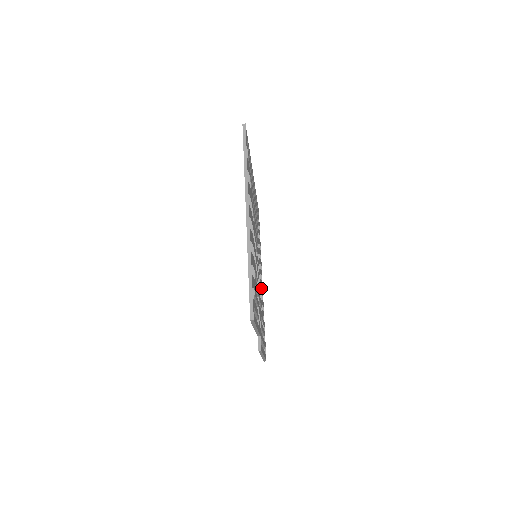
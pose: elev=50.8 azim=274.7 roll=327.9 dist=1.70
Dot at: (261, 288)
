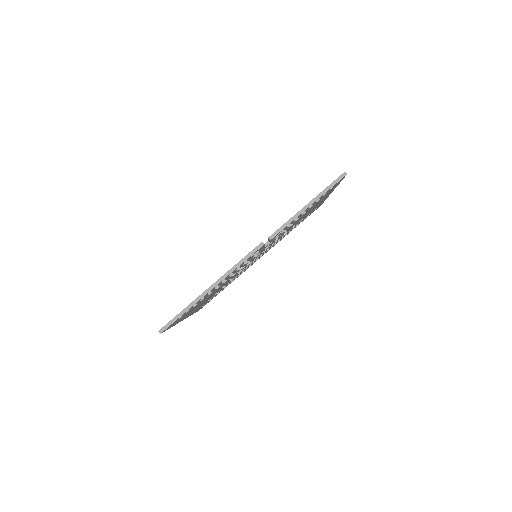
Dot at: (206, 299)
